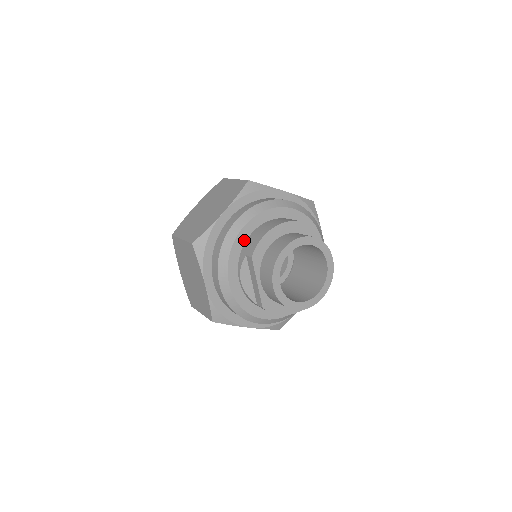
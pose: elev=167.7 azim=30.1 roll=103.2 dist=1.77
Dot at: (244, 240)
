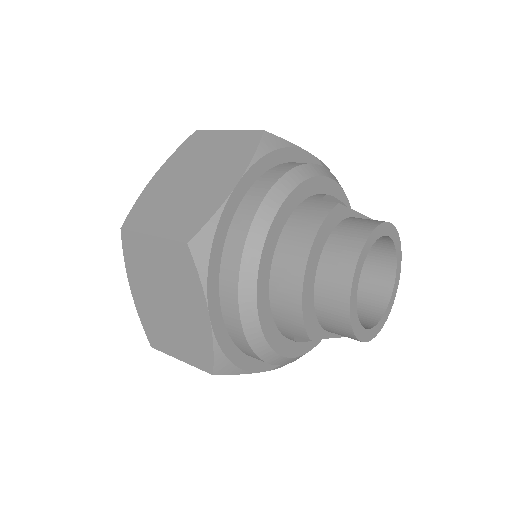
Dot at: (270, 318)
